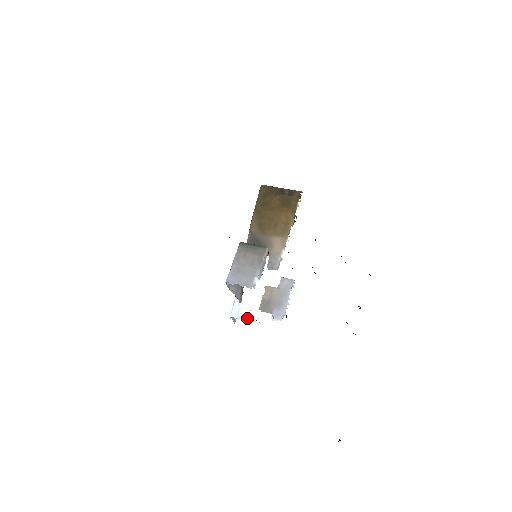
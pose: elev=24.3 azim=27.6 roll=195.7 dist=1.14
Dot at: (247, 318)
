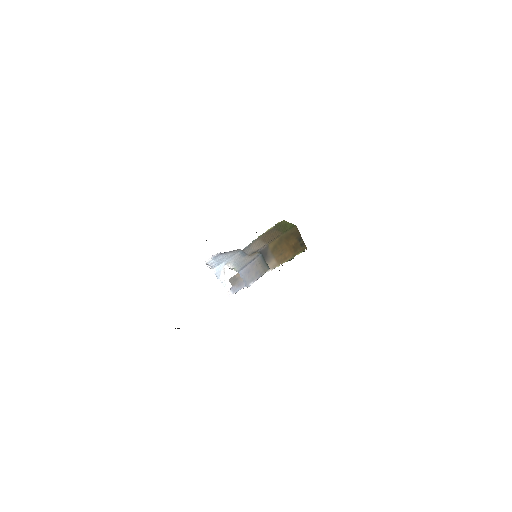
Dot at: (220, 278)
